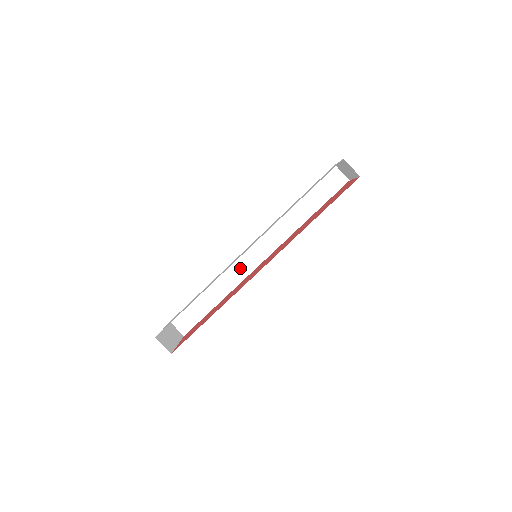
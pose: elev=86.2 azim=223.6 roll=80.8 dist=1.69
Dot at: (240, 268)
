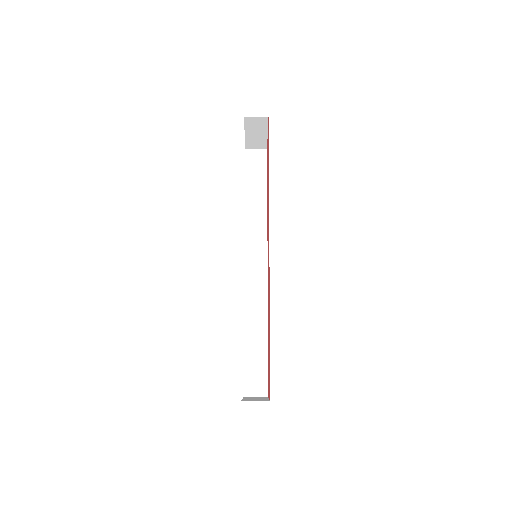
Dot at: (255, 289)
